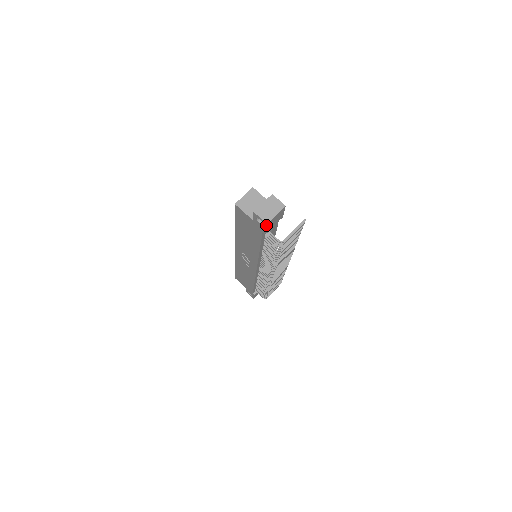
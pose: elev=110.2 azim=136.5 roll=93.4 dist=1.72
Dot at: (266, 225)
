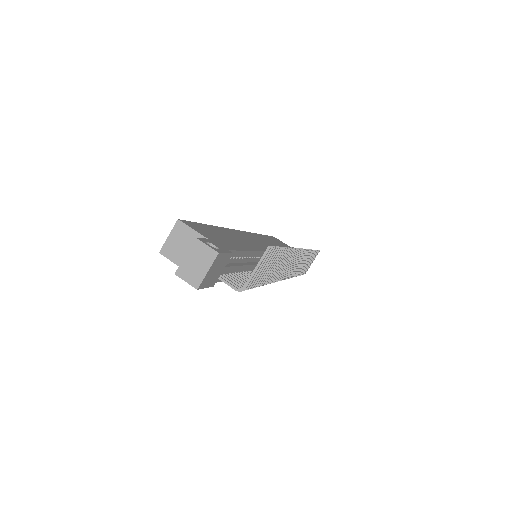
Dot at: (199, 288)
